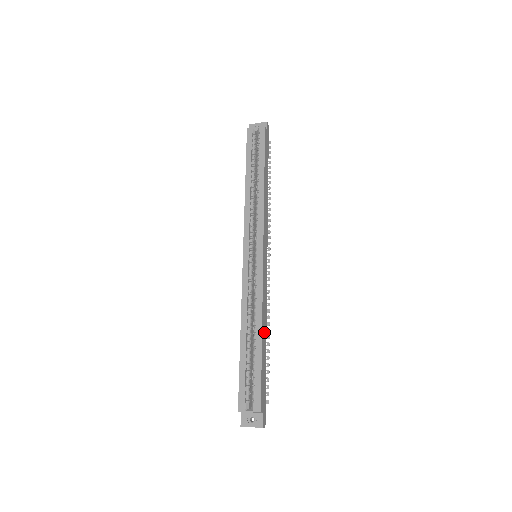
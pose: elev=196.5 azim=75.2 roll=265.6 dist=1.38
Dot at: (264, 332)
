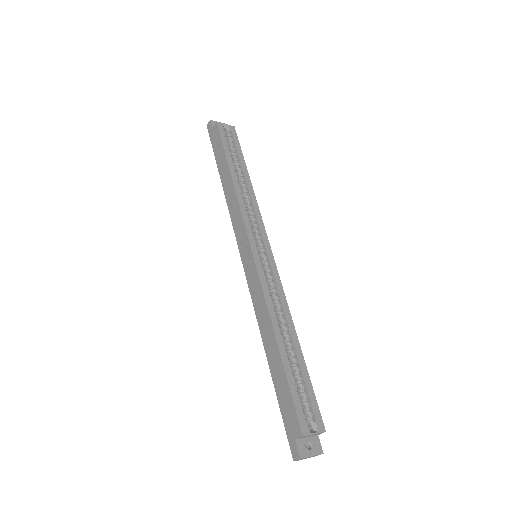
Dot at: occluded
